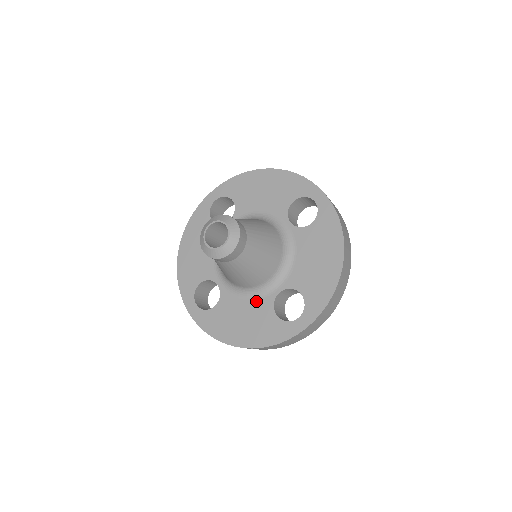
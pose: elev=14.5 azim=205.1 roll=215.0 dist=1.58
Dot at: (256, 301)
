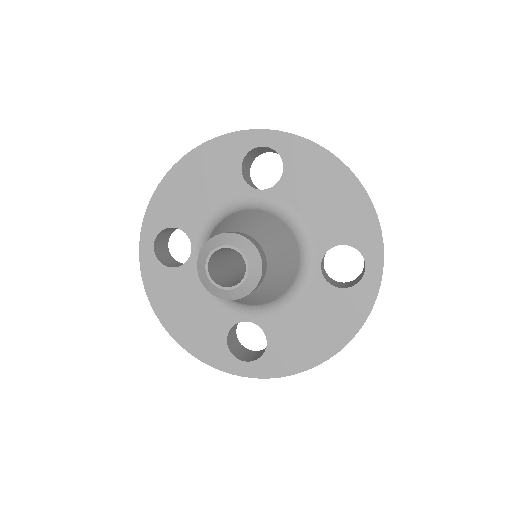
Dot at: (218, 306)
